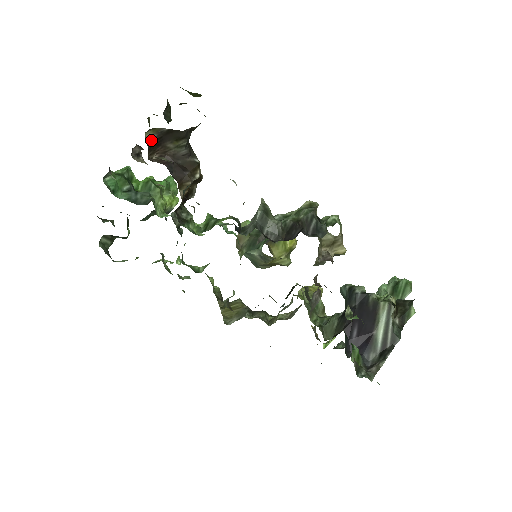
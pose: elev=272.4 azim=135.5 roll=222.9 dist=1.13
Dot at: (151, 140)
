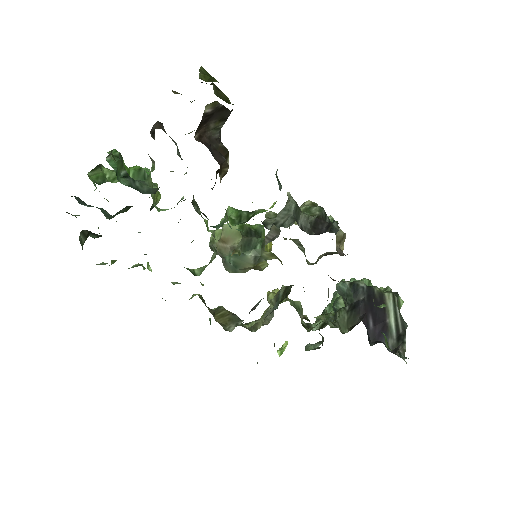
Dot at: (205, 115)
